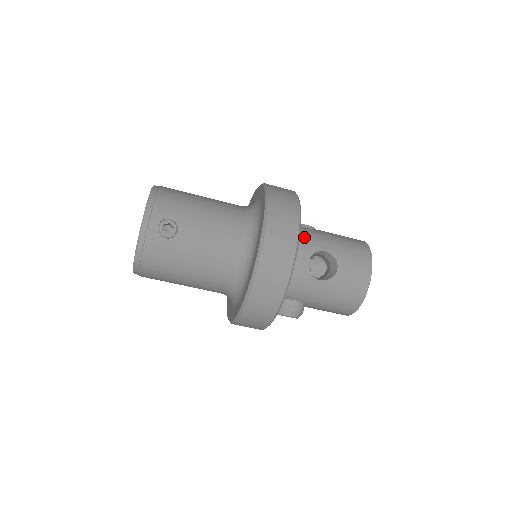
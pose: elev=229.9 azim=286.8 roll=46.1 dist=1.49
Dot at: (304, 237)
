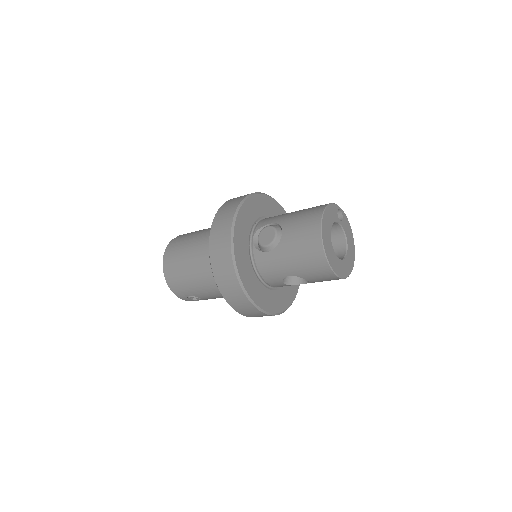
Dot at: (267, 271)
